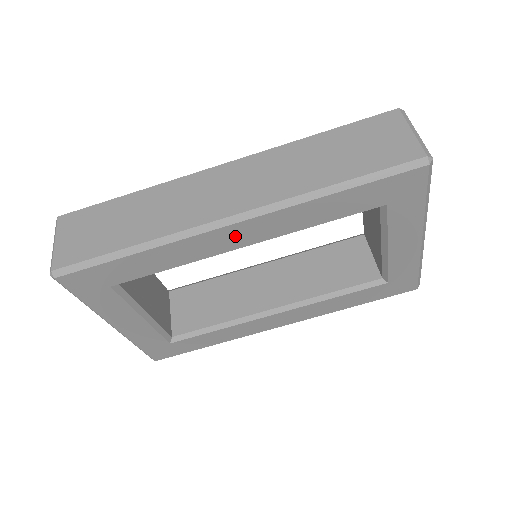
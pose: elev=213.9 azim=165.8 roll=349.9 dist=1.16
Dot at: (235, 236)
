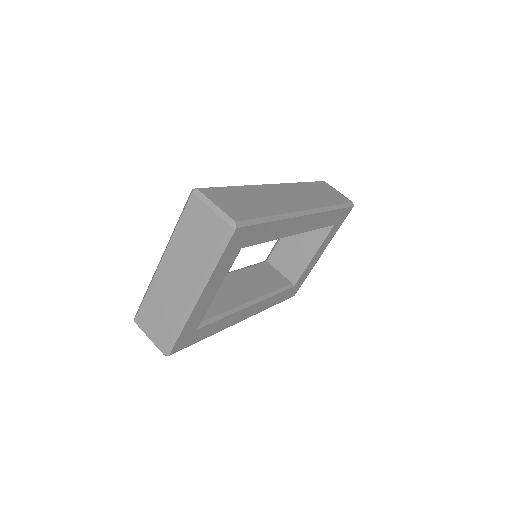
Dot at: (301, 224)
